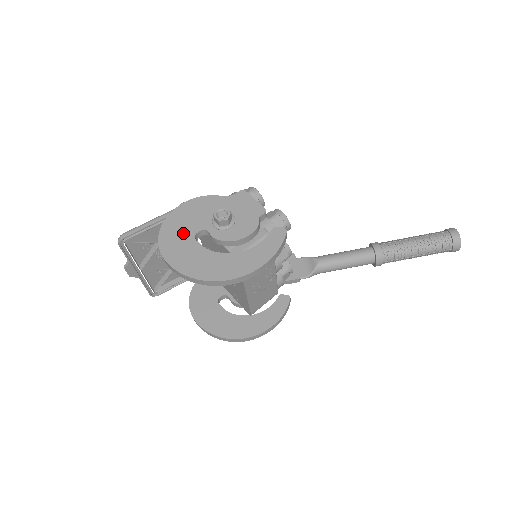
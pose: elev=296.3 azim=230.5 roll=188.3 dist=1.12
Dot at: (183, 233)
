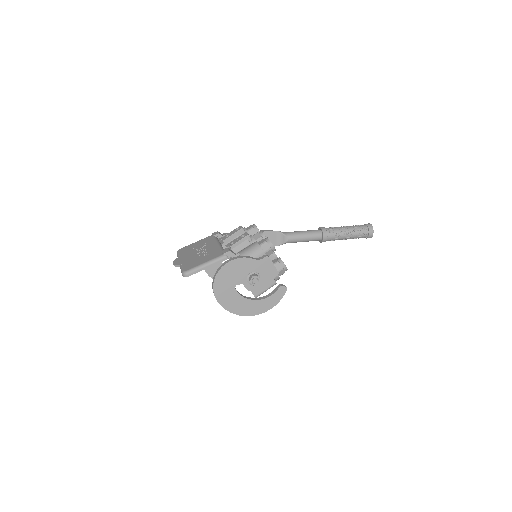
Dot at: (228, 284)
